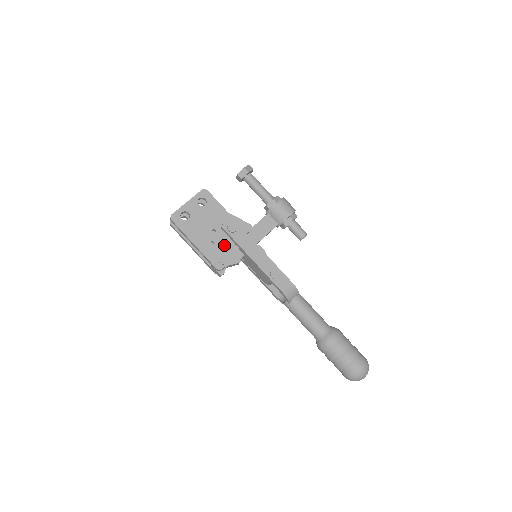
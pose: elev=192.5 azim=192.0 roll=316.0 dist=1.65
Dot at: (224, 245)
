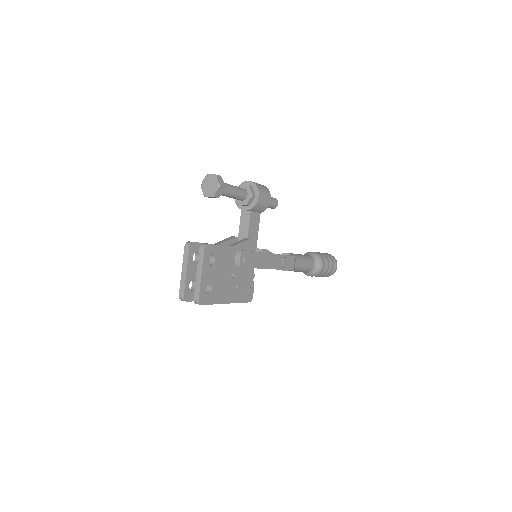
Dot at: (244, 278)
